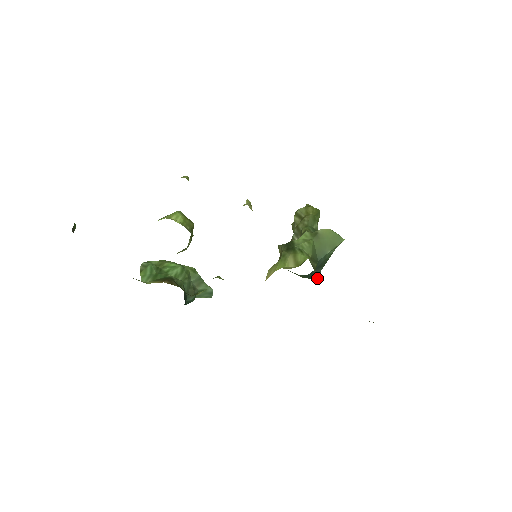
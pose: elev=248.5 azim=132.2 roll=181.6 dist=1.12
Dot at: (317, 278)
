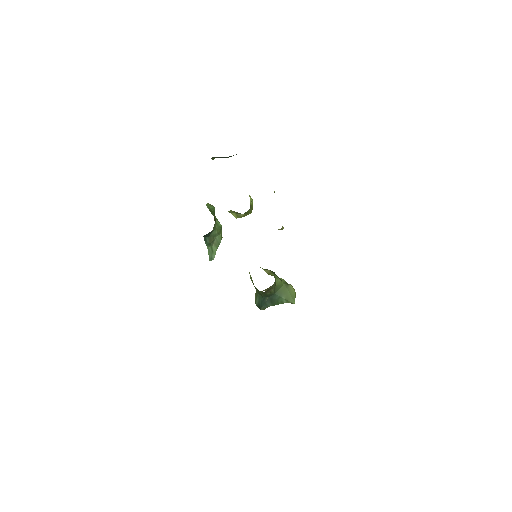
Dot at: (263, 308)
